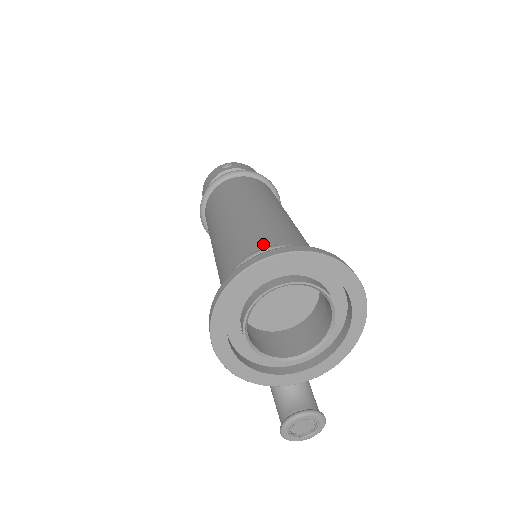
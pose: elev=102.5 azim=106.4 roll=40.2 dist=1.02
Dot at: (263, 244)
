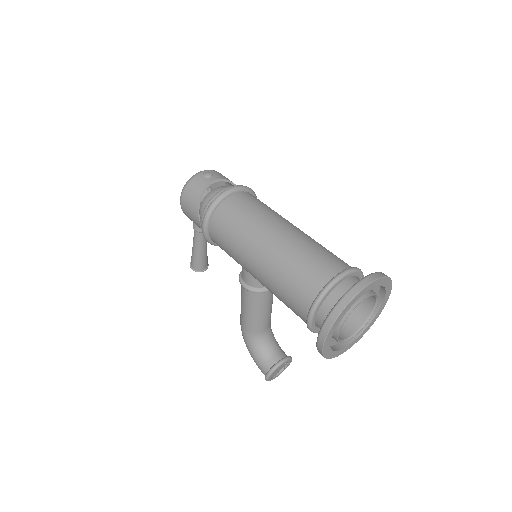
Dot at: (331, 268)
